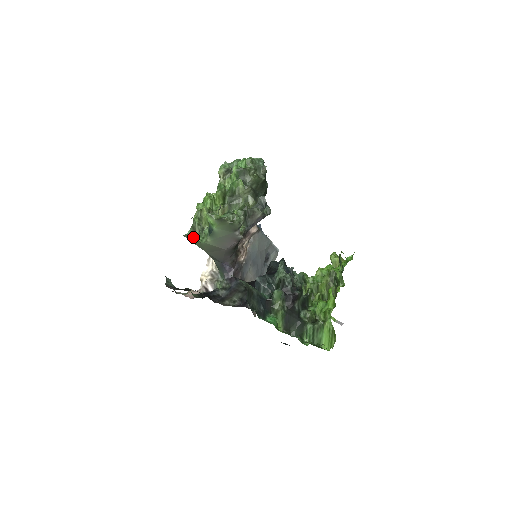
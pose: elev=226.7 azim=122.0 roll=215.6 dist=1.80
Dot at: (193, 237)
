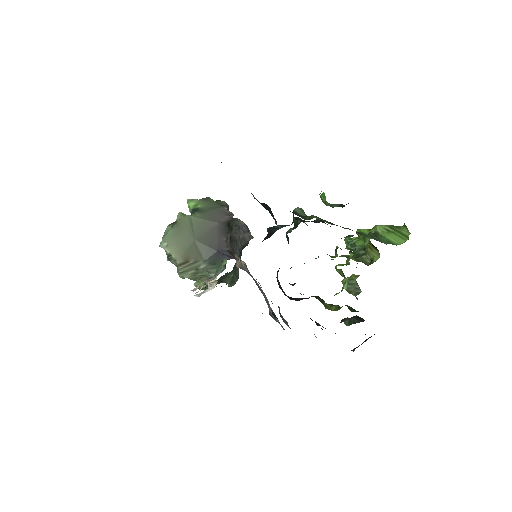
Dot at: (175, 222)
